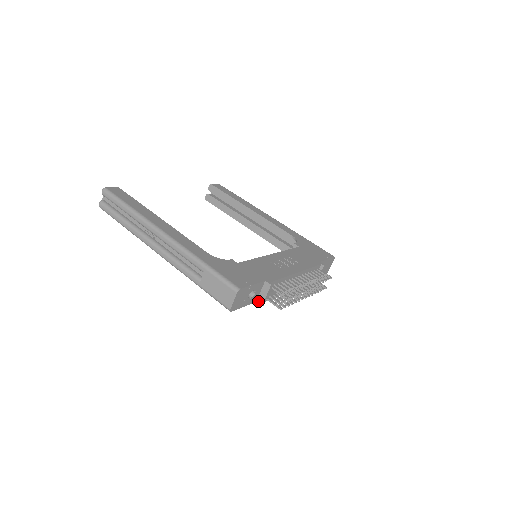
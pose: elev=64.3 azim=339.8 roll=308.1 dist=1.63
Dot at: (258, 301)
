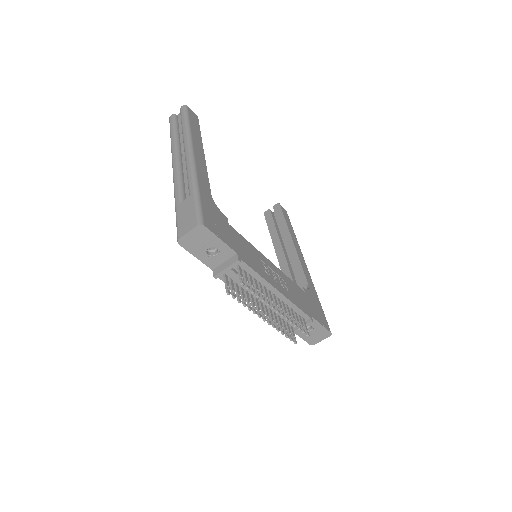
Dot at: (215, 270)
